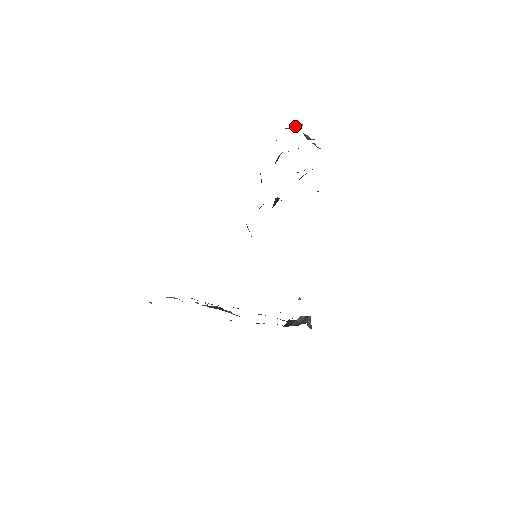
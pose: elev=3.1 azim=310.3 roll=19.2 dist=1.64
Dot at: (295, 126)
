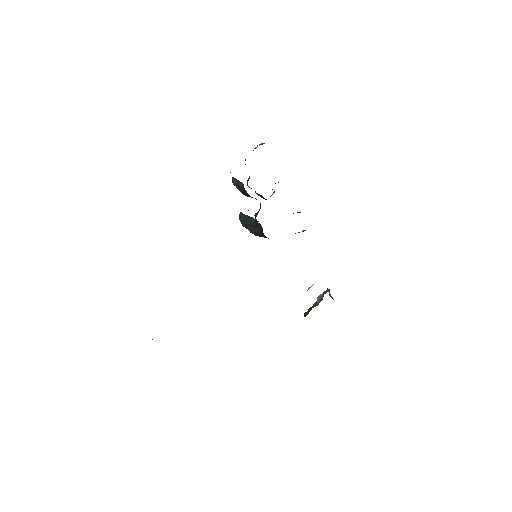
Dot at: (259, 145)
